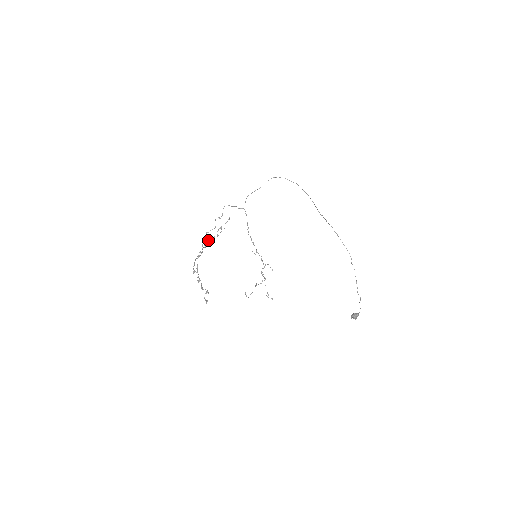
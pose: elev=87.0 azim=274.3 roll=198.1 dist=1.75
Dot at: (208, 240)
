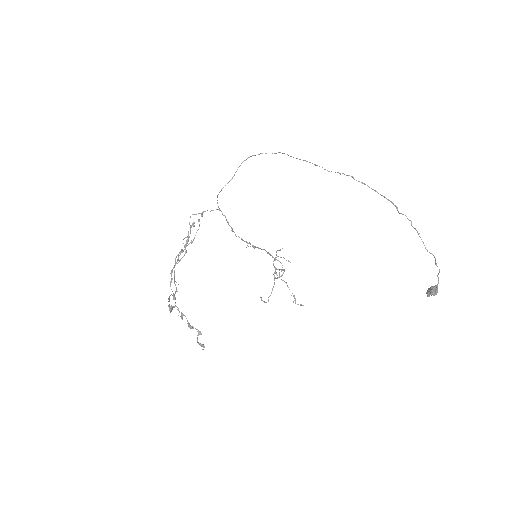
Dot at: (179, 252)
